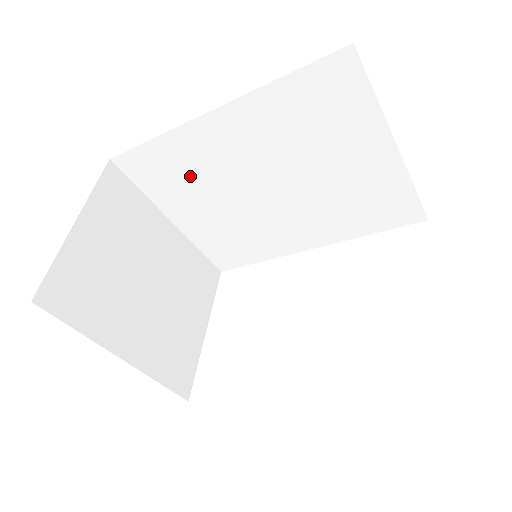
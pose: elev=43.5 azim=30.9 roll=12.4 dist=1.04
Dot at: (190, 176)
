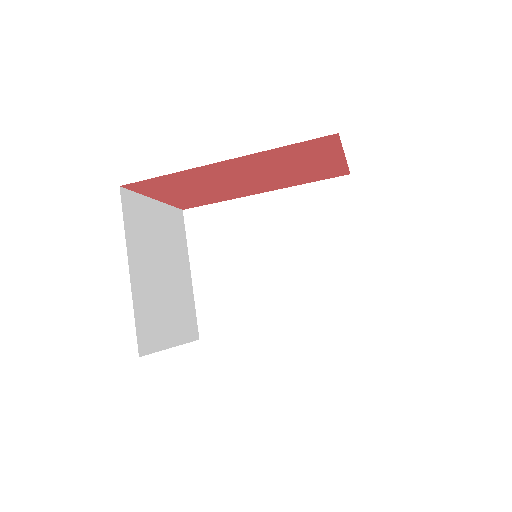
Dot at: (226, 236)
